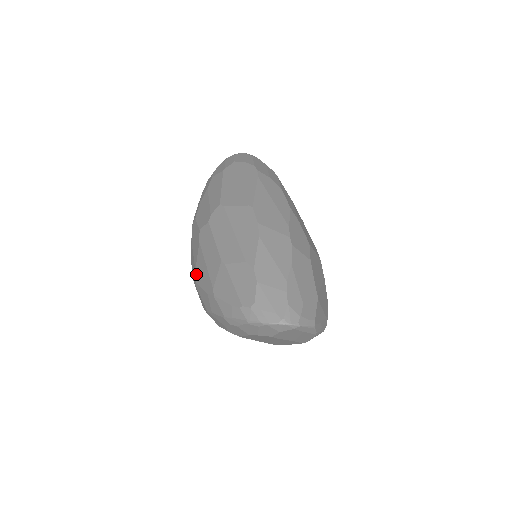
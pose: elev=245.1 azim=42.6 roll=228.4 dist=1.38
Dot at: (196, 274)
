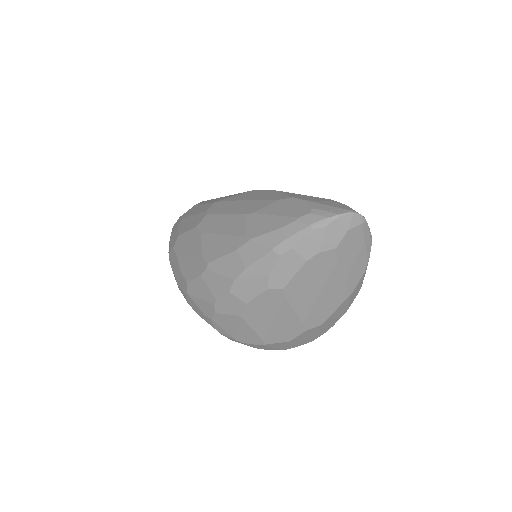
Dot at: (206, 257)
